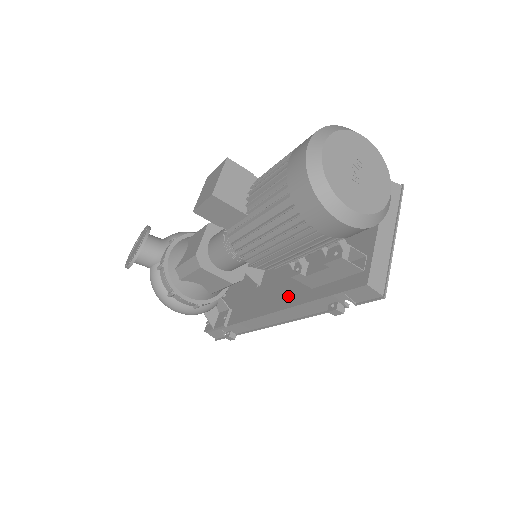
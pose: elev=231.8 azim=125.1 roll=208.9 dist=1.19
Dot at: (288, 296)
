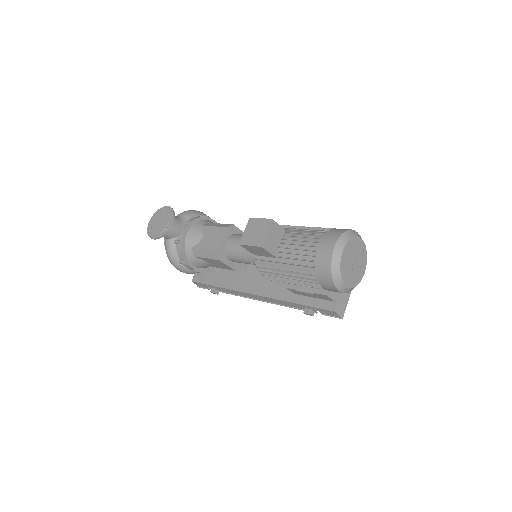
Dot at: (275, 290)
